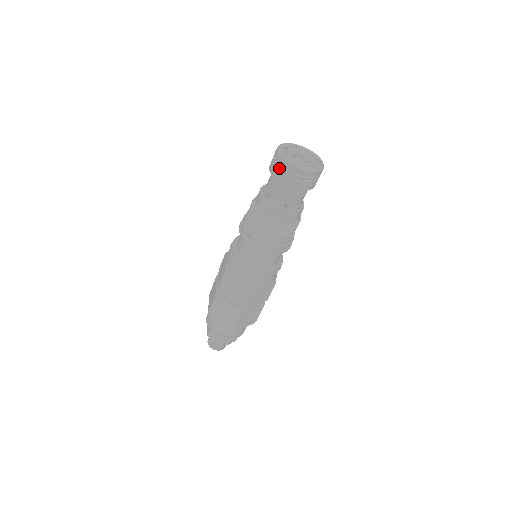
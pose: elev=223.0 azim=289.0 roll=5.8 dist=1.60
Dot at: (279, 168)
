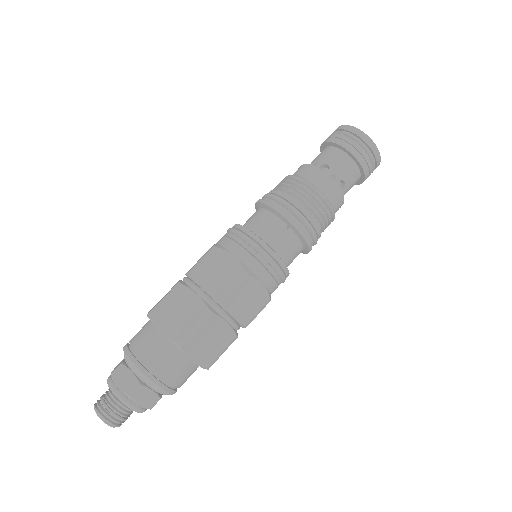
Dot at: (340, 135)
